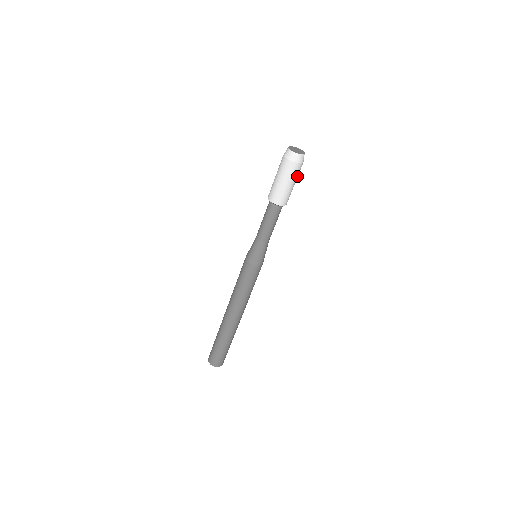
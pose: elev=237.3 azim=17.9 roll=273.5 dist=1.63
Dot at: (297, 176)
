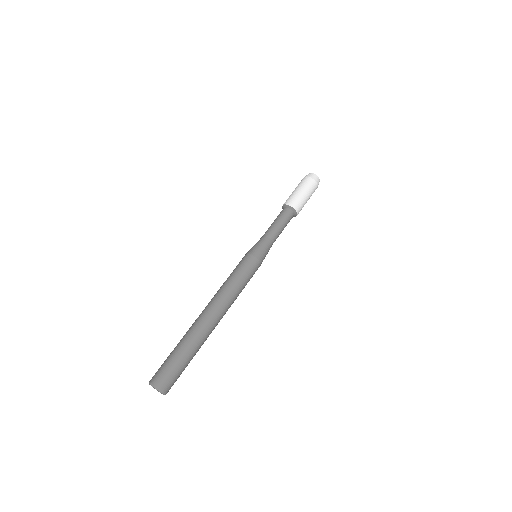
Dot at: (309, 190)
